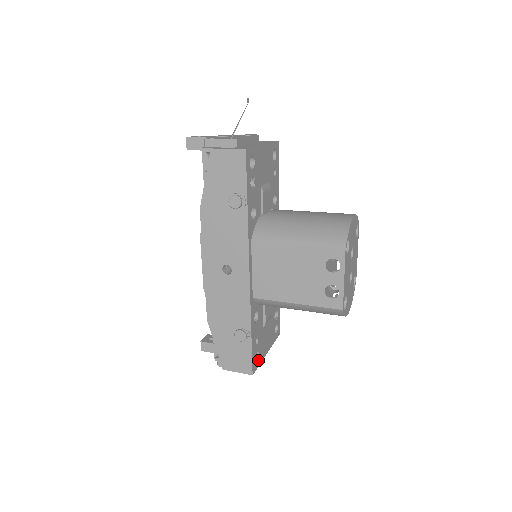
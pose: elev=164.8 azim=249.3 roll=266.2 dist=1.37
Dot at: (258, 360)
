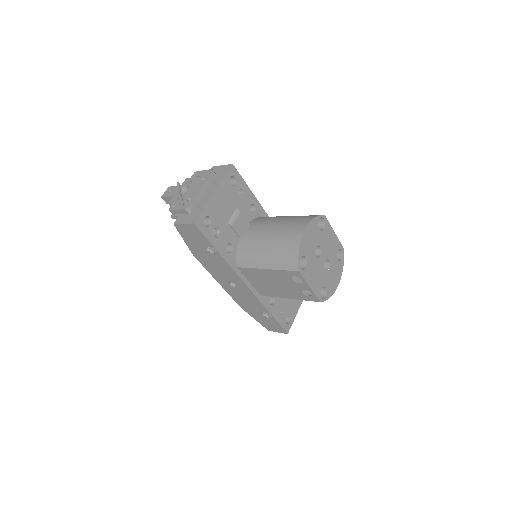
Dot at: (290, 320)
